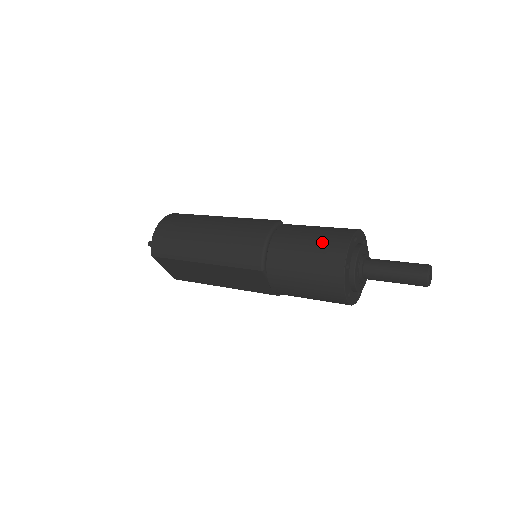
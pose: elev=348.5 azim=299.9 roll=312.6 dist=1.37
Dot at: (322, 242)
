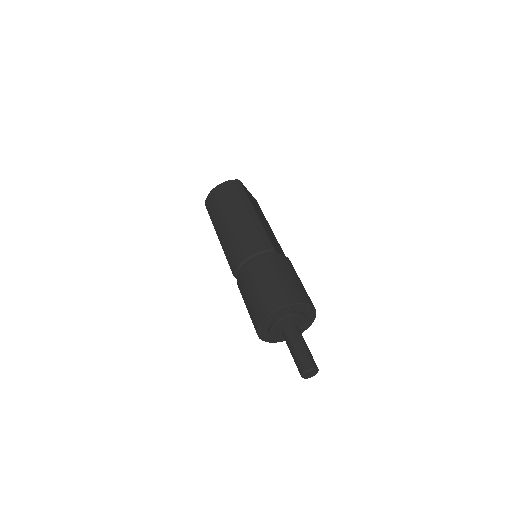
Dot at: (267, 293)
